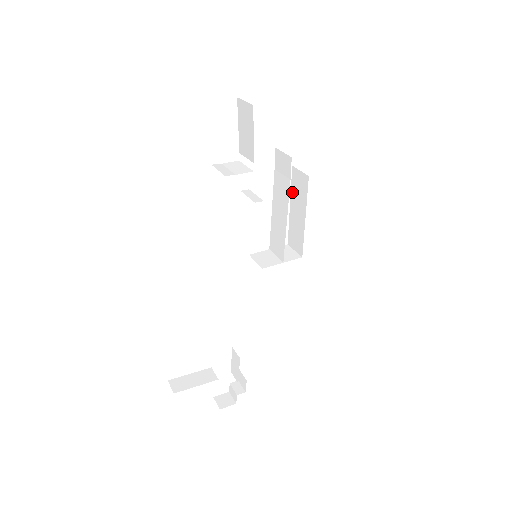
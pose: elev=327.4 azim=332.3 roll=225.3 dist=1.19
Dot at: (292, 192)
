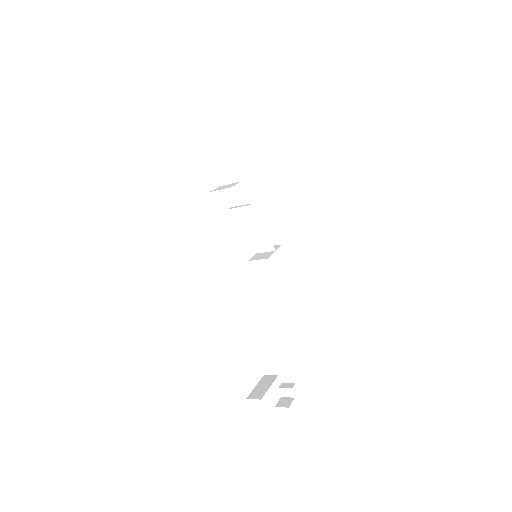
Dot at: occluded
